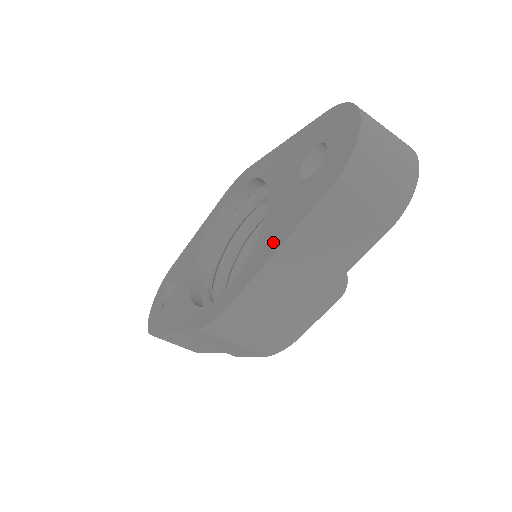
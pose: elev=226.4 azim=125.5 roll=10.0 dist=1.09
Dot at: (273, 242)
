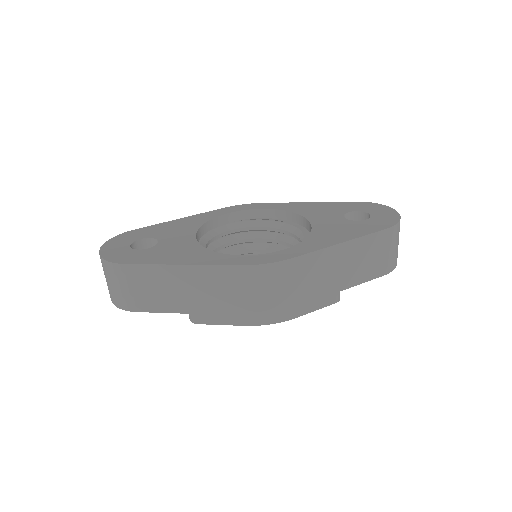
Dot at: (337, 238)
